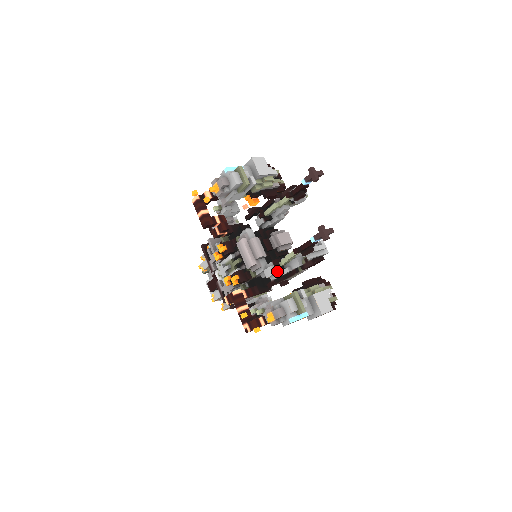
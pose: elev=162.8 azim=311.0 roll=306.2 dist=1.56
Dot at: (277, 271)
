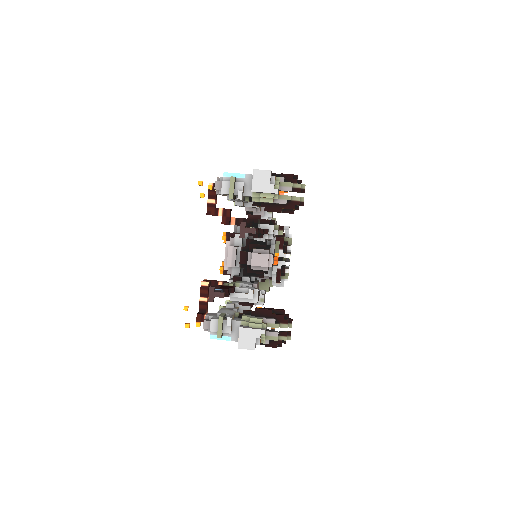
Dot at: occluded
